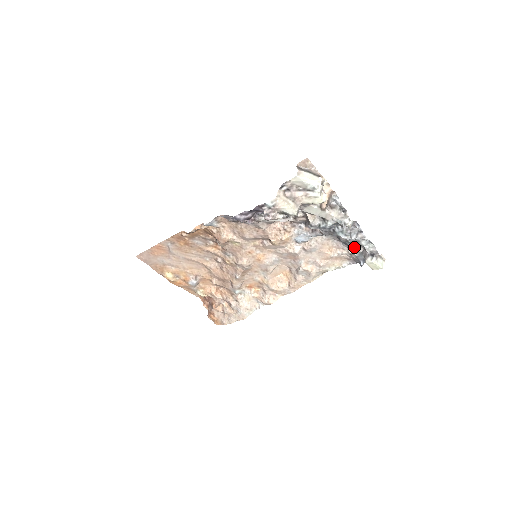
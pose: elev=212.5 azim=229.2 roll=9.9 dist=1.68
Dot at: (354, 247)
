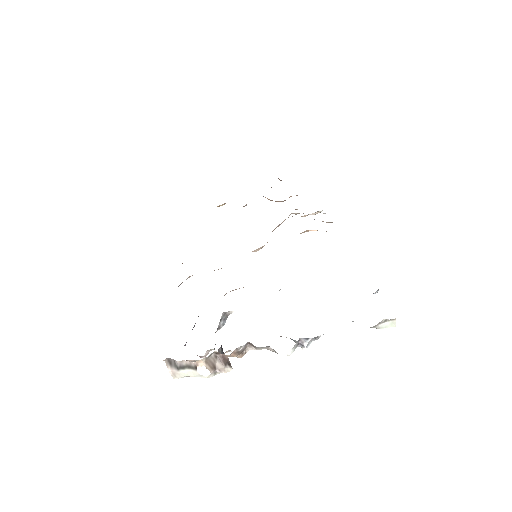
Dot at: occluded
